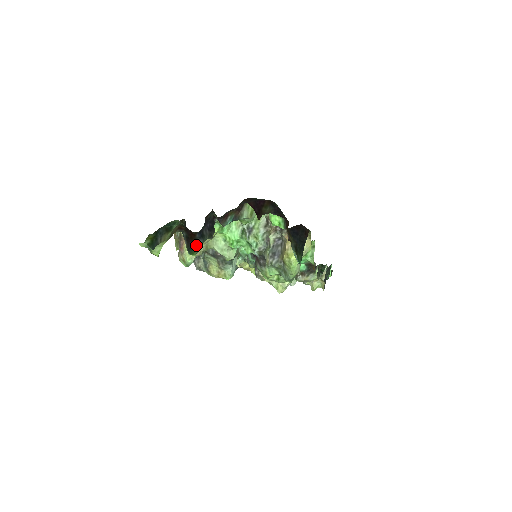
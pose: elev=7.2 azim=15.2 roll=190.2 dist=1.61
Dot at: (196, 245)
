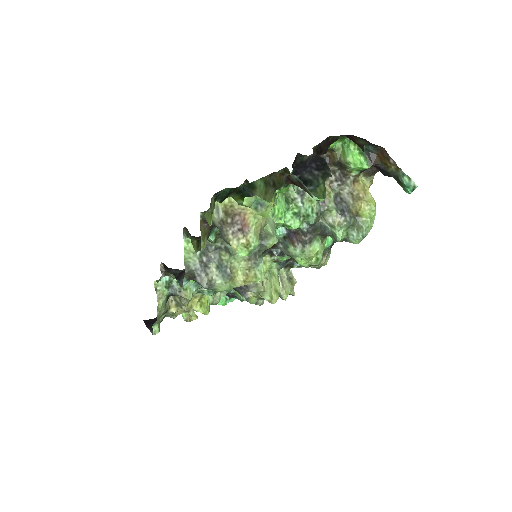
Dot at: occluded
